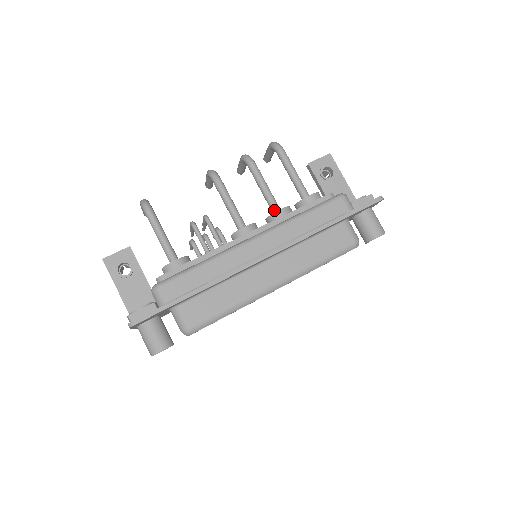
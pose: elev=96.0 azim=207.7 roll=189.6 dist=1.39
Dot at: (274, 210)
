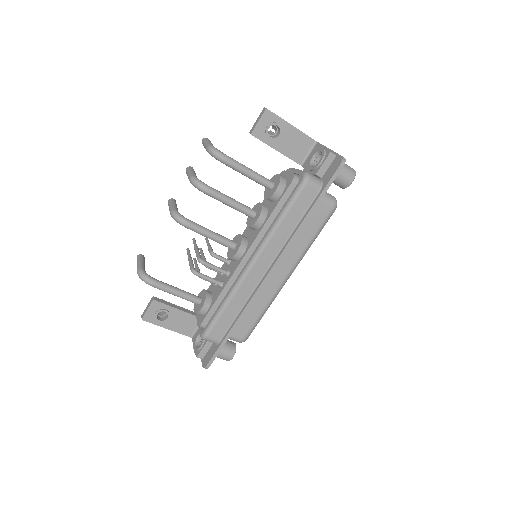
Dot at: (250, 217)
